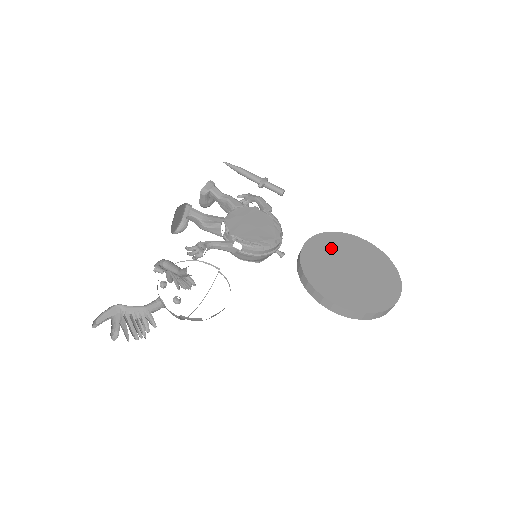
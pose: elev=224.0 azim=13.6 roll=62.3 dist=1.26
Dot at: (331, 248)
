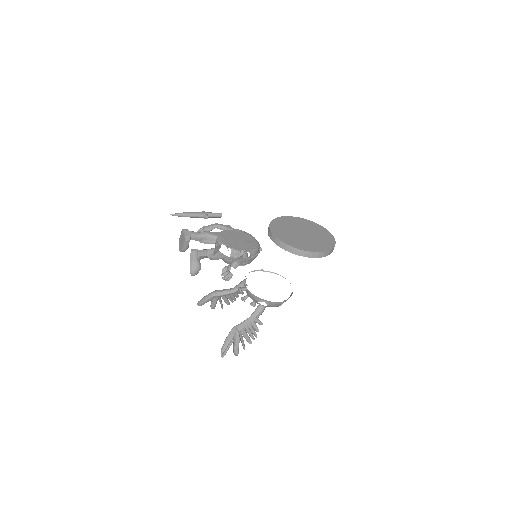
Dot at: (283, 228)
